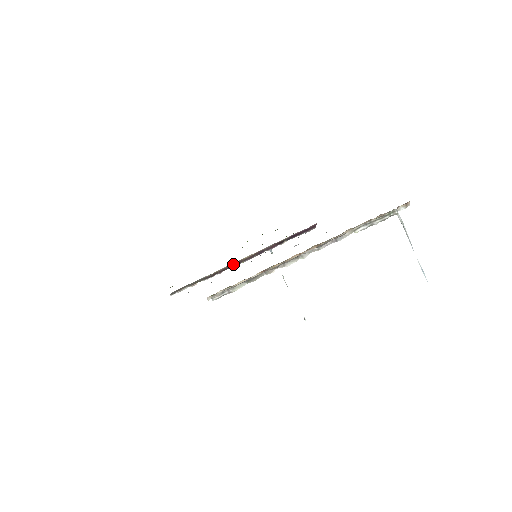
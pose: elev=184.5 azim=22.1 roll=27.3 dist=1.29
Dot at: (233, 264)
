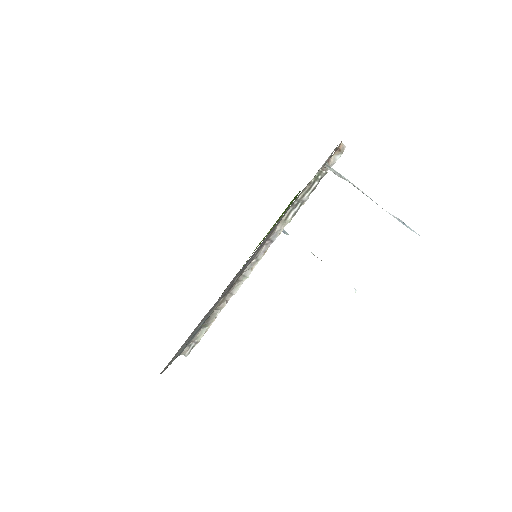
Dot at: occluded
